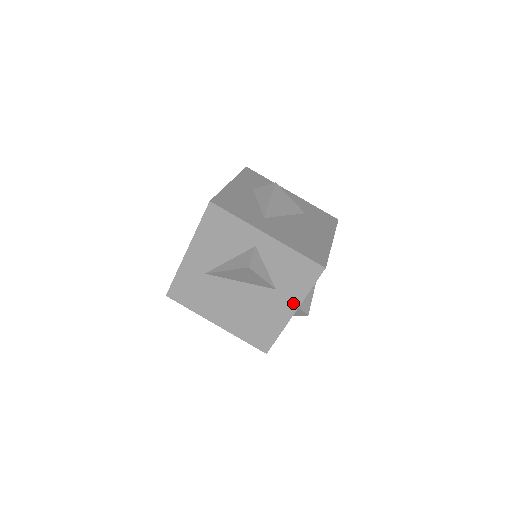
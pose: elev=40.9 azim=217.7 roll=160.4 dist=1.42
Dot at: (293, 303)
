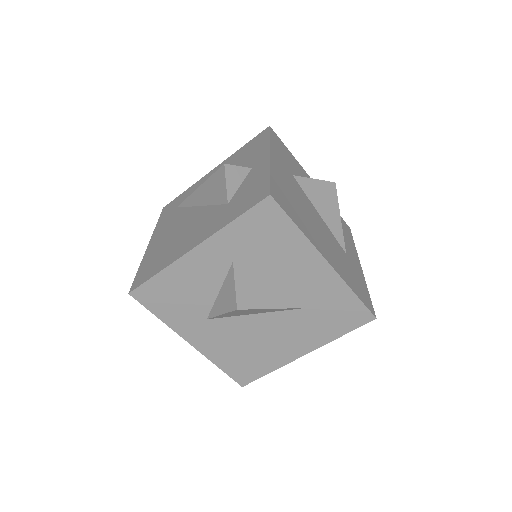
Dot at: occluded
